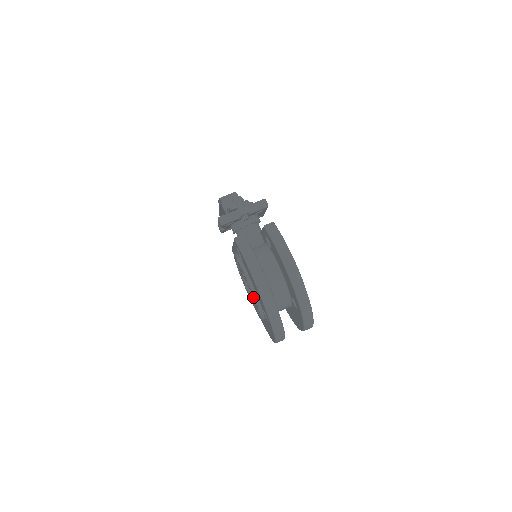
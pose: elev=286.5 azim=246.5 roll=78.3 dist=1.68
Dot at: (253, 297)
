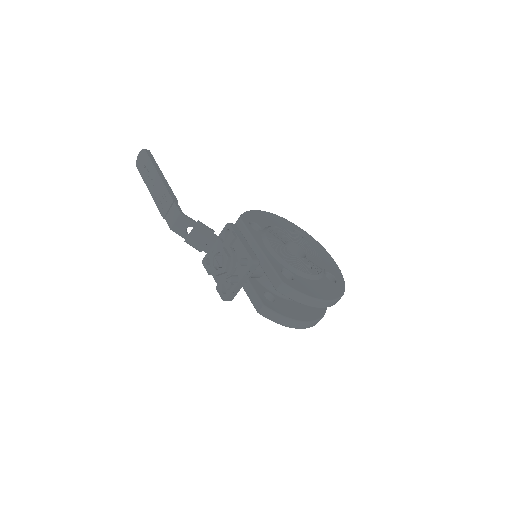
Dot at: occluded
